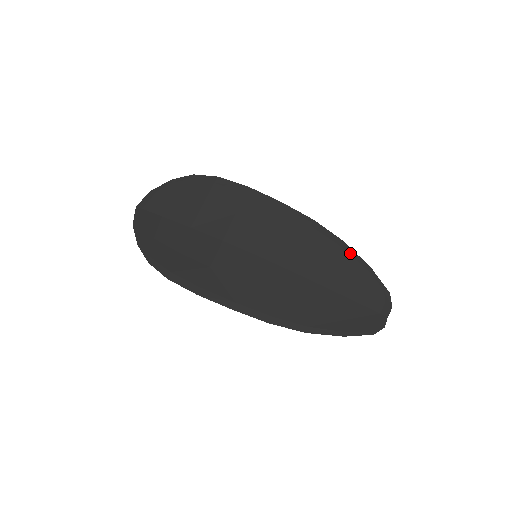
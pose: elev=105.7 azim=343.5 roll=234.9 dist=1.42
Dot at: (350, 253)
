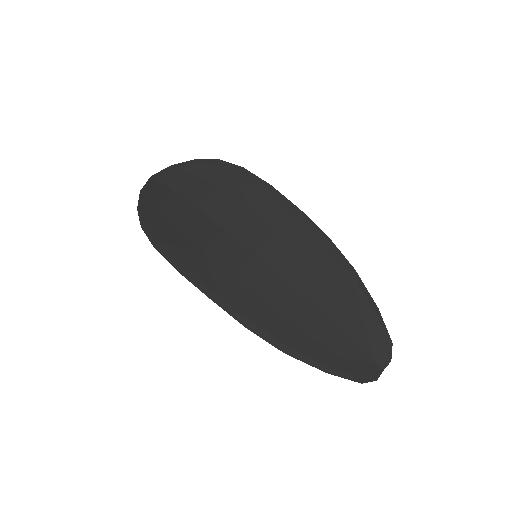
Dot at: (359, 284)
